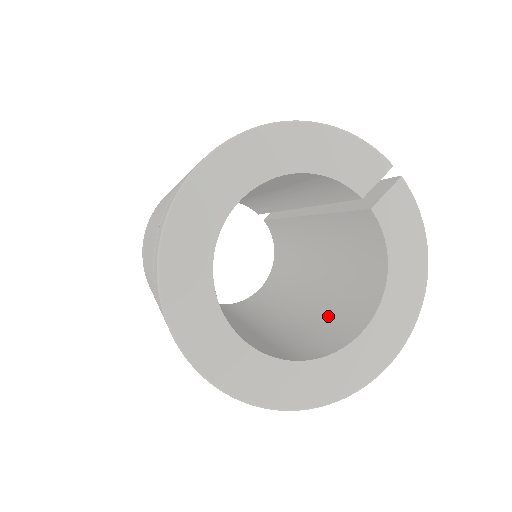
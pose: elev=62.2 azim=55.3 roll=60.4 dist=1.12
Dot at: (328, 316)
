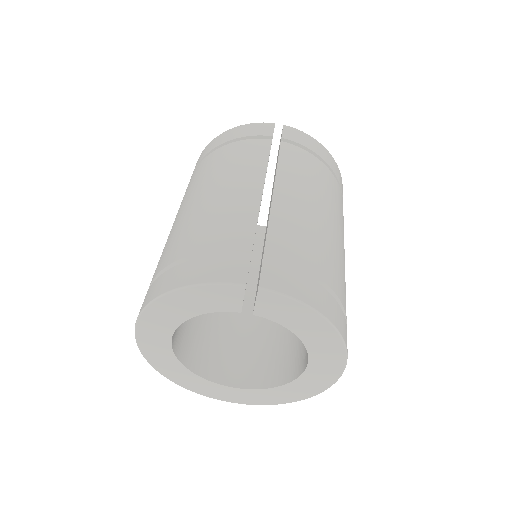
Dot at: occluded
